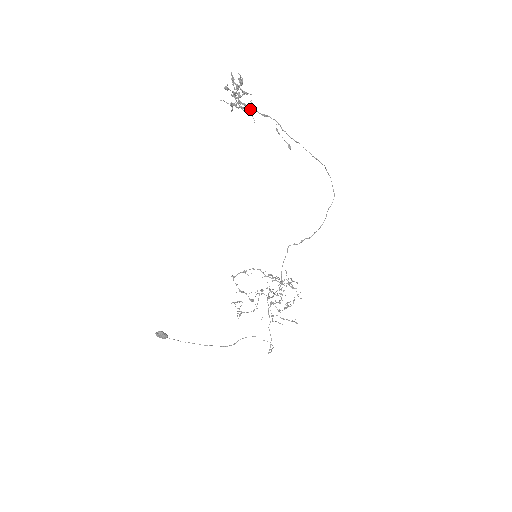
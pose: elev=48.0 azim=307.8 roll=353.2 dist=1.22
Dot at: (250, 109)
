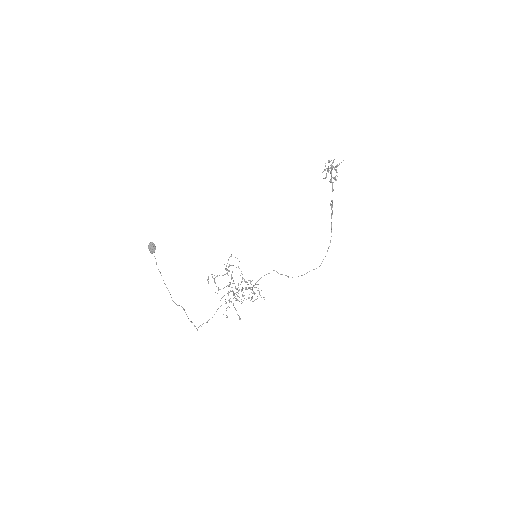
Dot at: occluded
